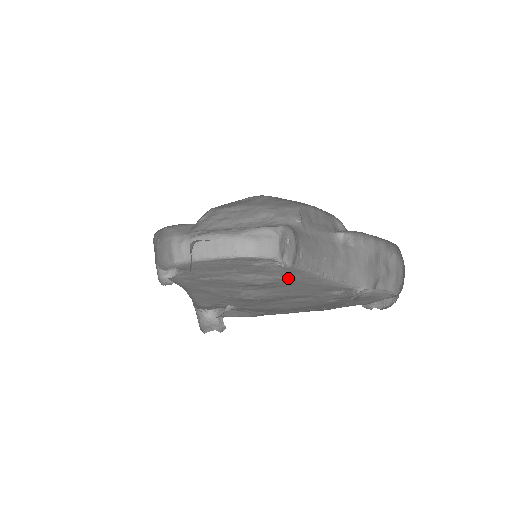
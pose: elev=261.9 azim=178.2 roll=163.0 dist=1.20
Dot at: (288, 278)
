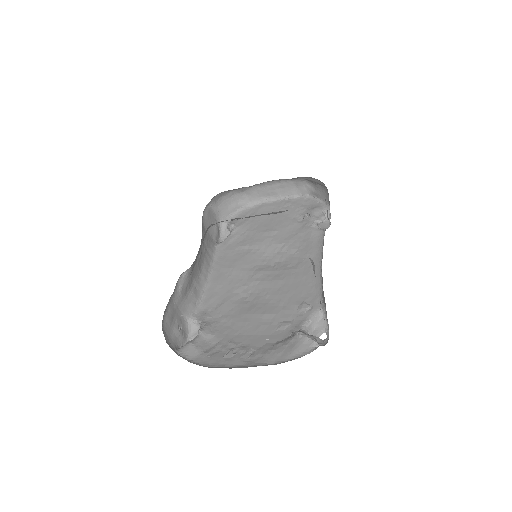
Dot at: (301, 259)
